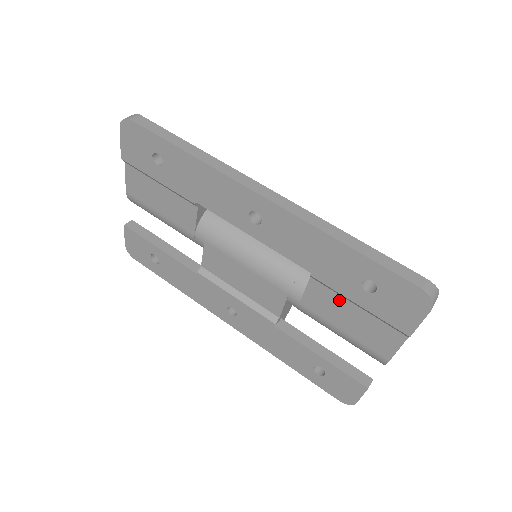
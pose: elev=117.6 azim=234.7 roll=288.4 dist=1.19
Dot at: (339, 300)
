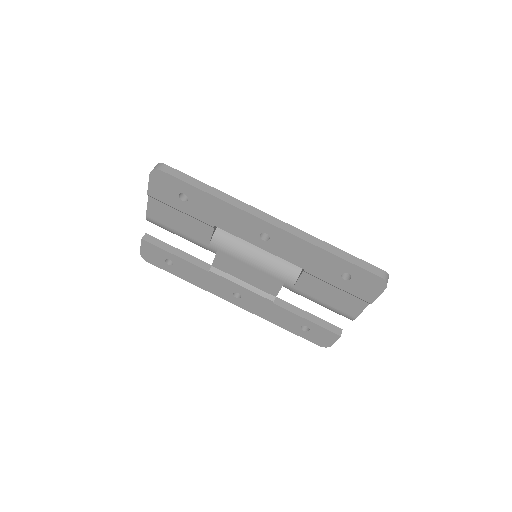
Dot at: (323, 284)
